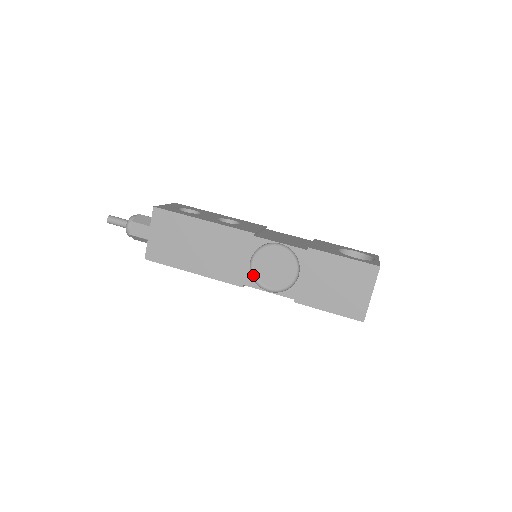
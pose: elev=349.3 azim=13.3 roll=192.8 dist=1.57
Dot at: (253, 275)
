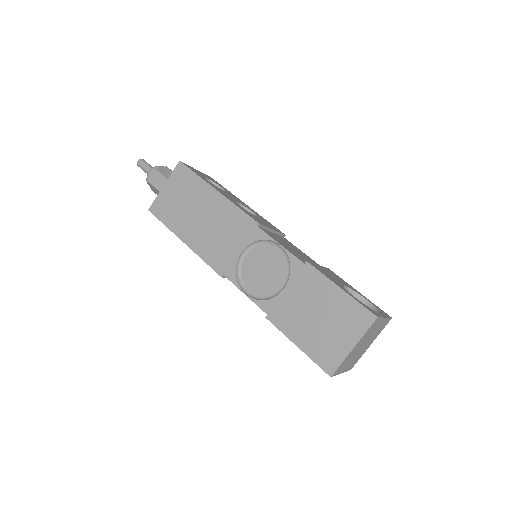
Dot at: (238, 269)
